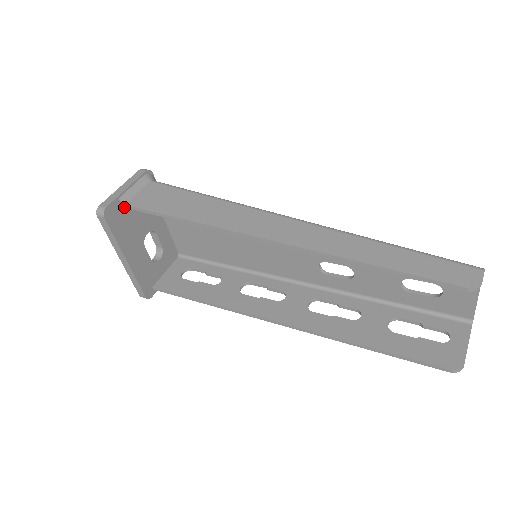
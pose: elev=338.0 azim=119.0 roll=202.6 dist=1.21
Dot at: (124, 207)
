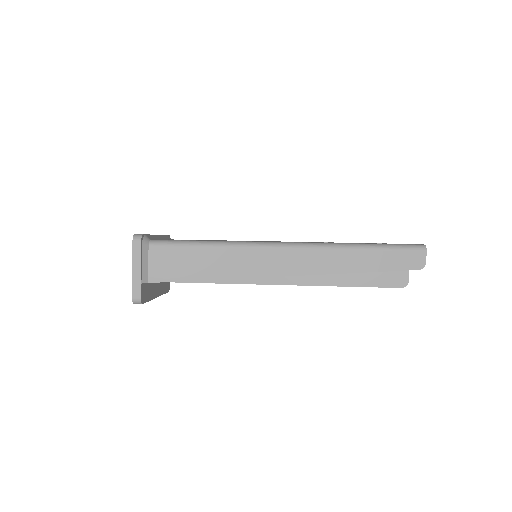
Dot at: occluded
